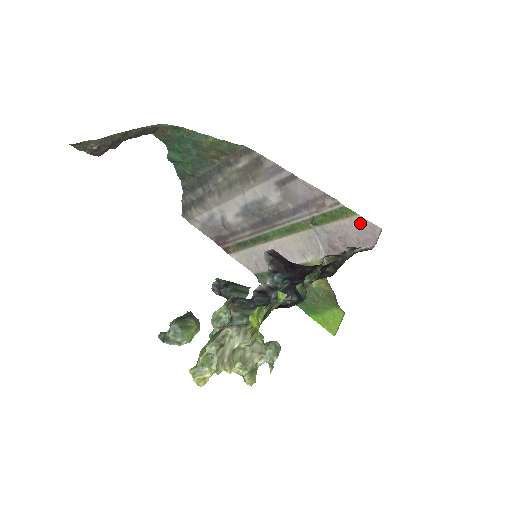
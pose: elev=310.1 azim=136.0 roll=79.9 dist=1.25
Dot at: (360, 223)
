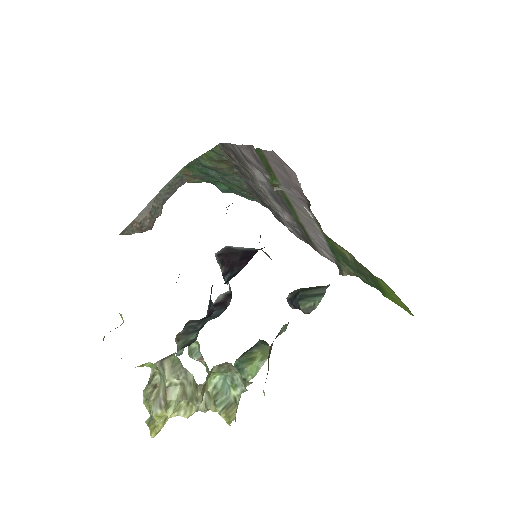
Dot at: (269, 158)
